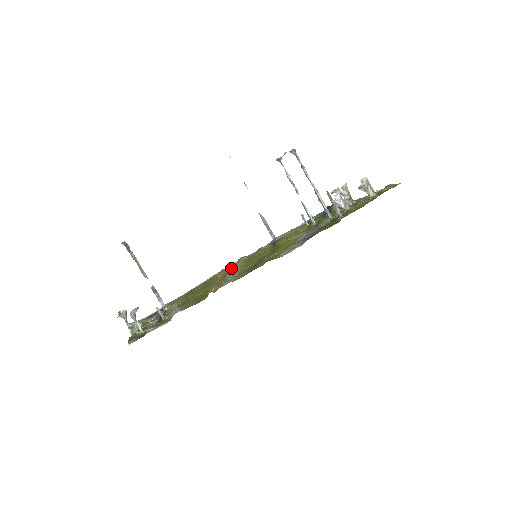
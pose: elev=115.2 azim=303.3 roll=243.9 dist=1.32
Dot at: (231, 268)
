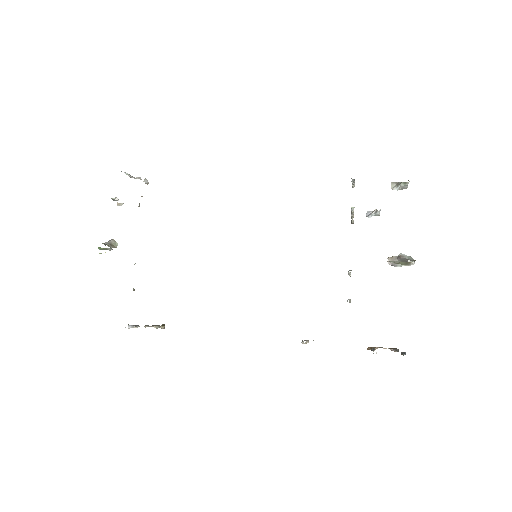
Dot at: occluded
